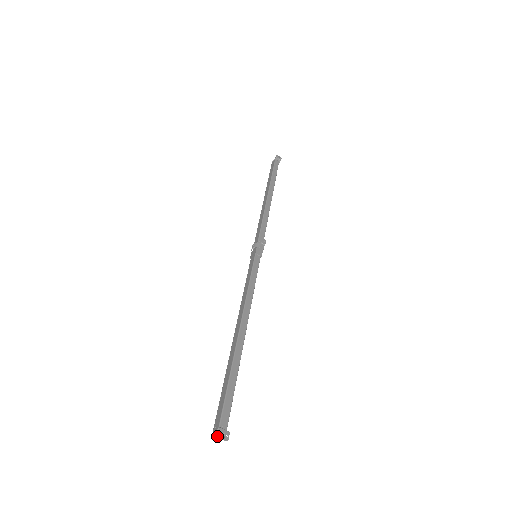
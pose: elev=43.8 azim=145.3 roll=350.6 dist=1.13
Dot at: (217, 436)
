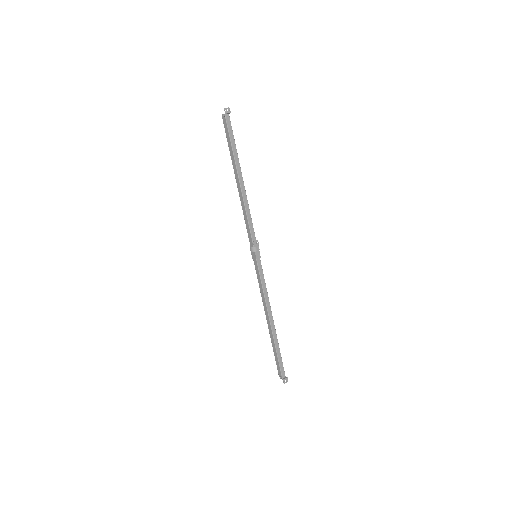
Dot at: occluded
